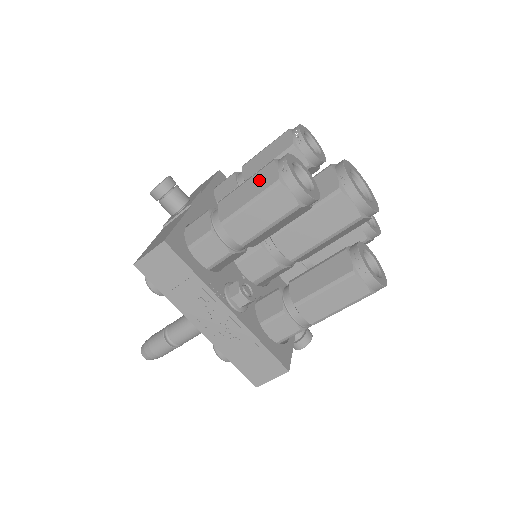
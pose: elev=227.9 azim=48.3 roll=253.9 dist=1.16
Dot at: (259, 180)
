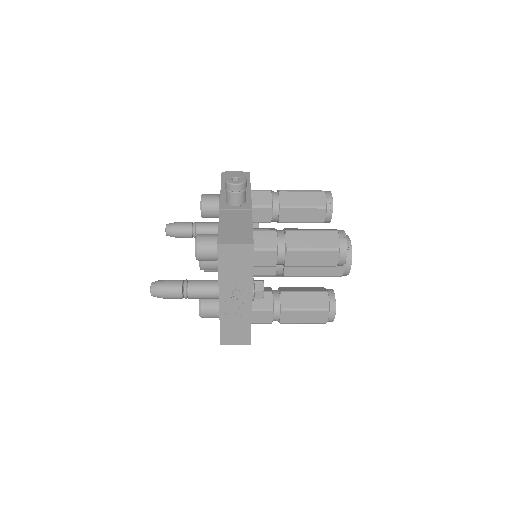
Dot at: (324, 238)
